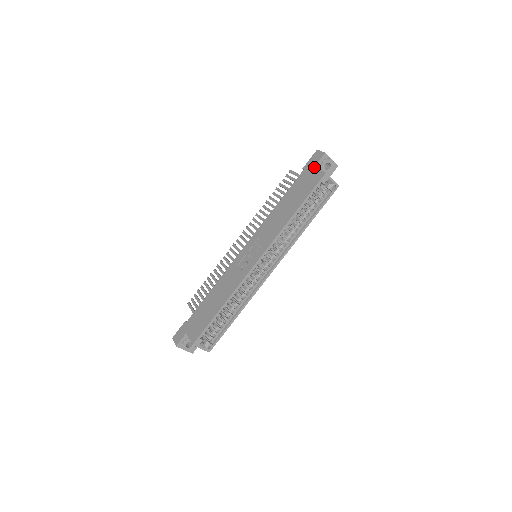
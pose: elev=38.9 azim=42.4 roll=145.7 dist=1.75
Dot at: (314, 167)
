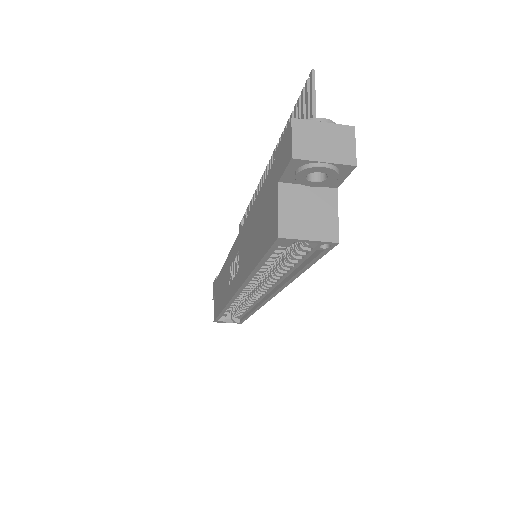
Dot at: (277, 183)
